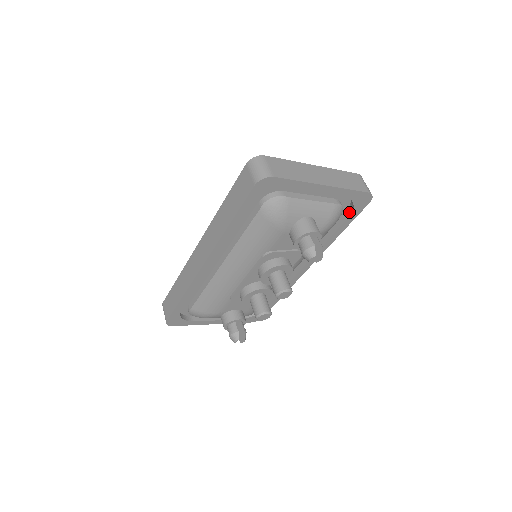
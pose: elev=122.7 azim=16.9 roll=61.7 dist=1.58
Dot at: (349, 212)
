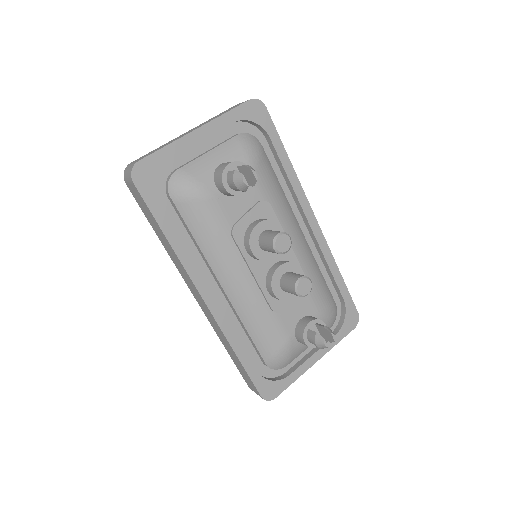
Dot at: (265, 134)
